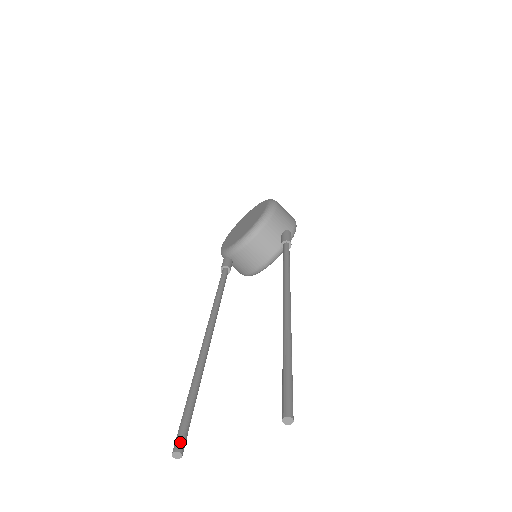
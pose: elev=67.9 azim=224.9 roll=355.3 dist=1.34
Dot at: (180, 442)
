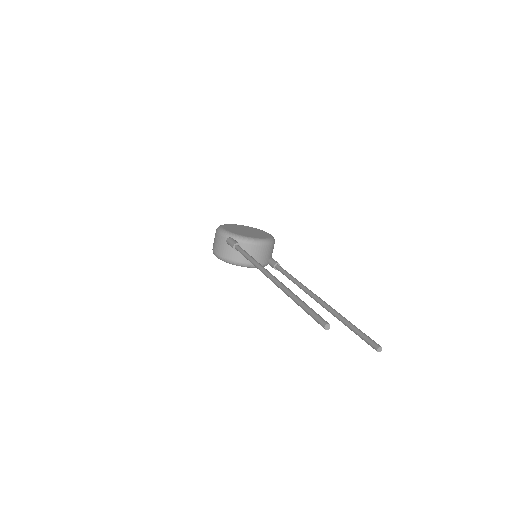
Dot at: (327, 322)
